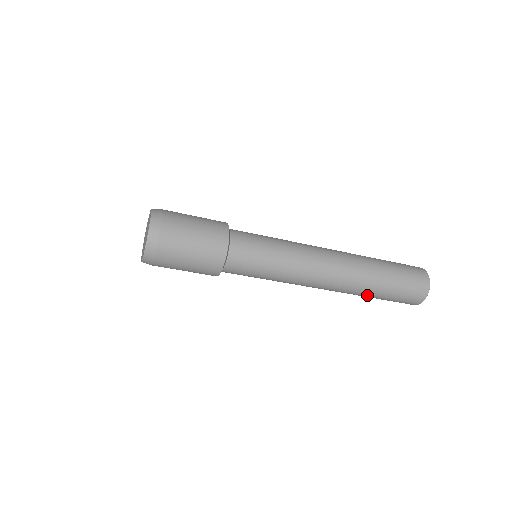
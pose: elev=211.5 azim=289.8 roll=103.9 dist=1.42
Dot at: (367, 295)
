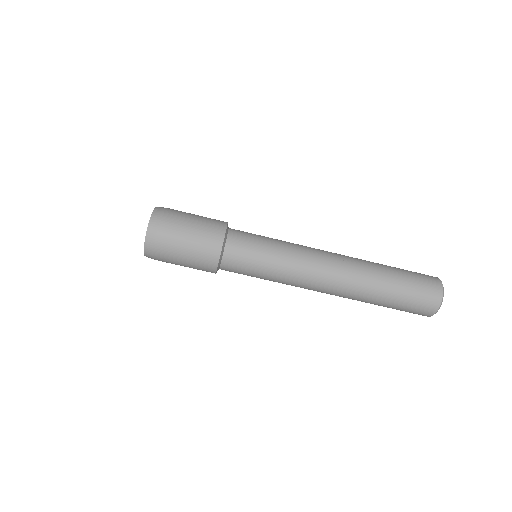
Dot at: (370, 303)
